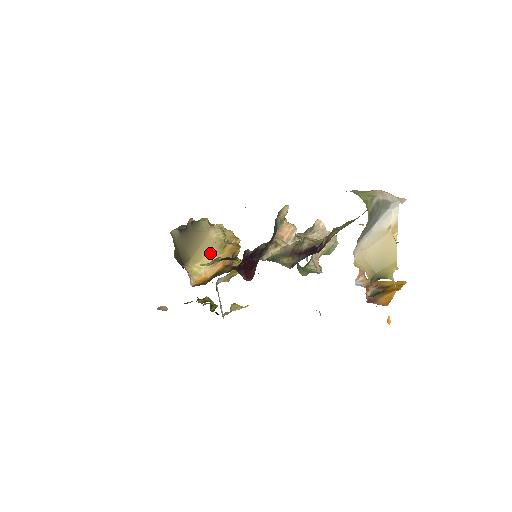
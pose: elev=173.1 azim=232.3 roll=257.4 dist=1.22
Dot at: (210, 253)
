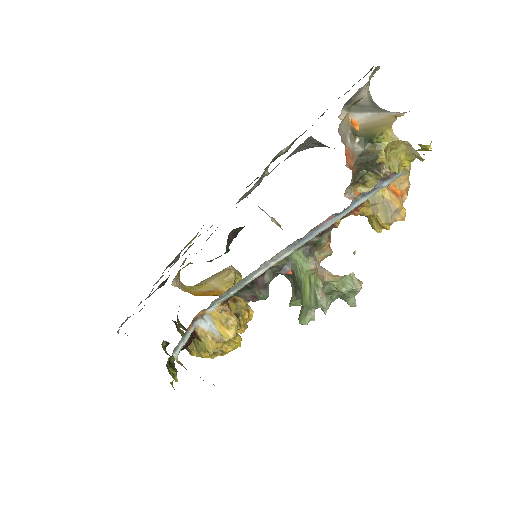
Dot at: (214, 282)
